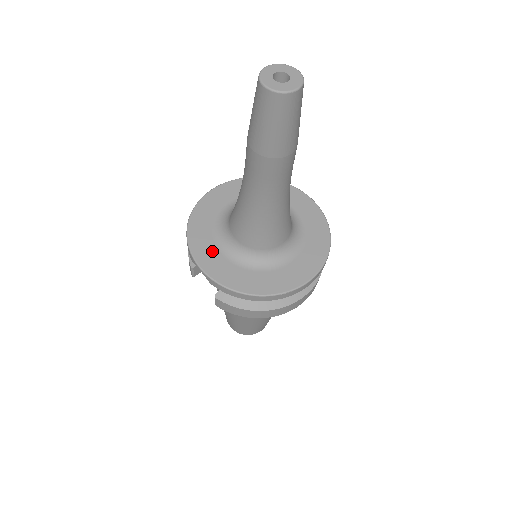
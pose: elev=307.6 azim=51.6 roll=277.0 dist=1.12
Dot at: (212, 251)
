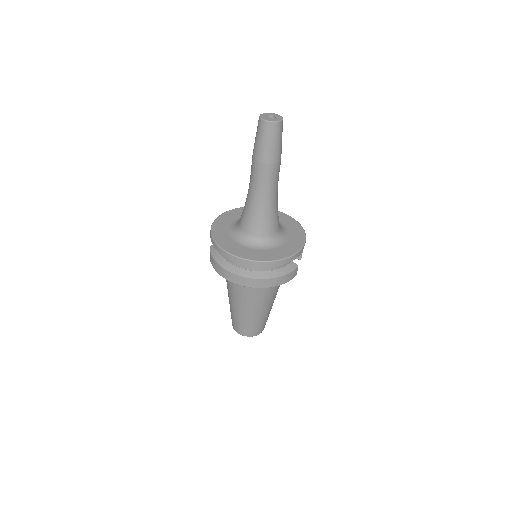
Dot at: (227, 221)
